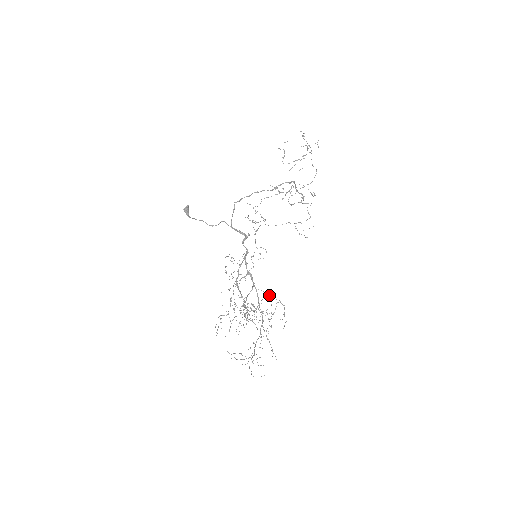
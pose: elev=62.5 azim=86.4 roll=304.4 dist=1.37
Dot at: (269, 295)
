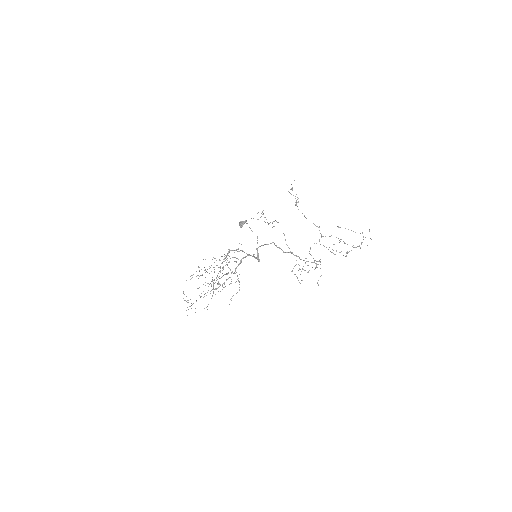
Dot at: occluded
